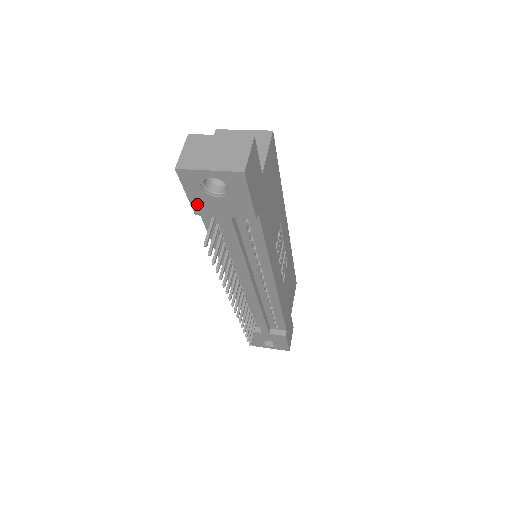
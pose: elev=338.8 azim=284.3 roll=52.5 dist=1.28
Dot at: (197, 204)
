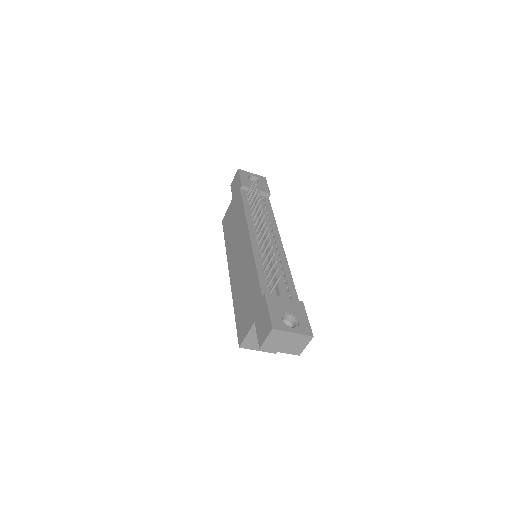
Dot at: (244, 182)
